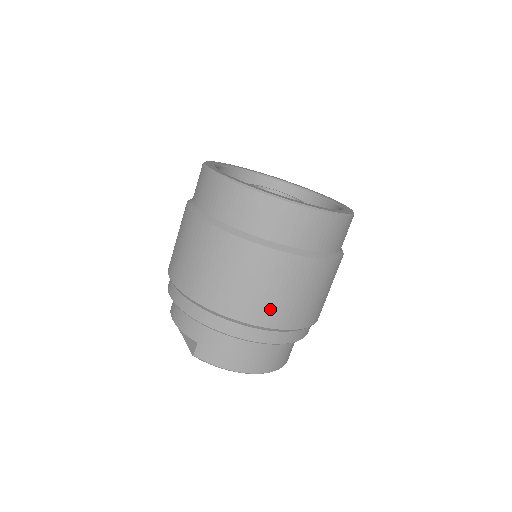
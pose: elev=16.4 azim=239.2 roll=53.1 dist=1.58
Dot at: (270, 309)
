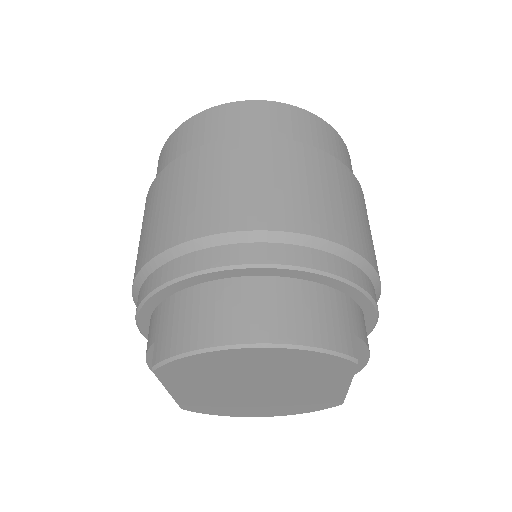
Dot at: (217, 208)
